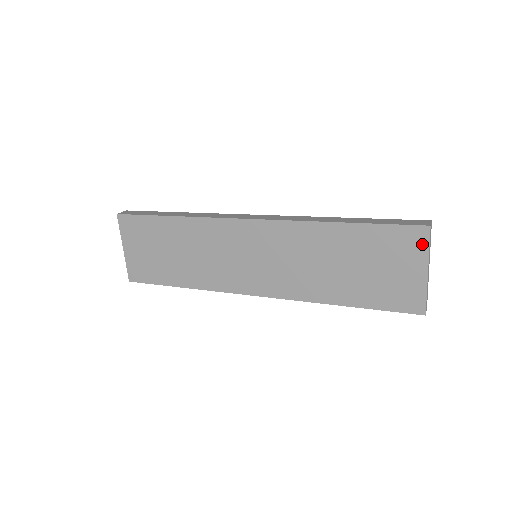
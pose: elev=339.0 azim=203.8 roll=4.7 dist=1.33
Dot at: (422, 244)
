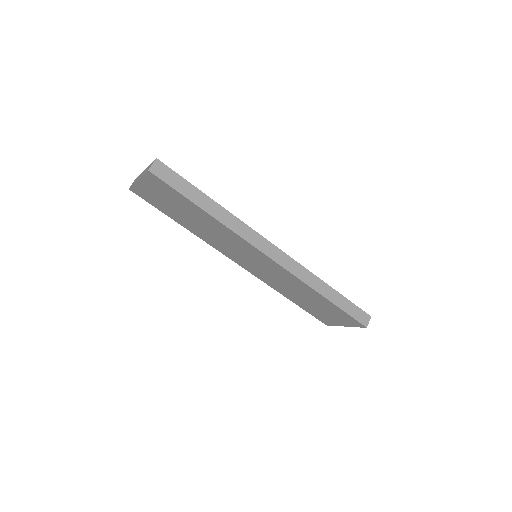
Dot at: (355, 325)
